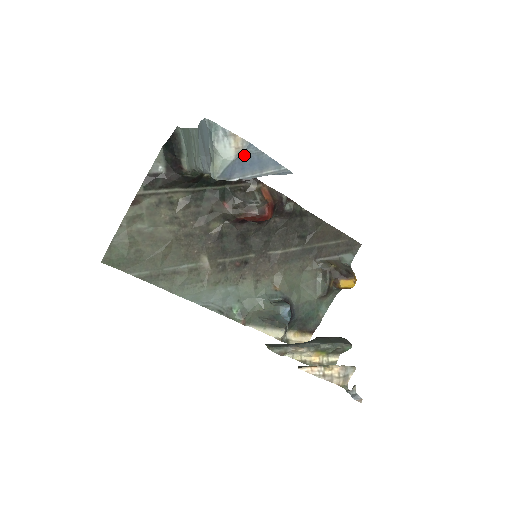
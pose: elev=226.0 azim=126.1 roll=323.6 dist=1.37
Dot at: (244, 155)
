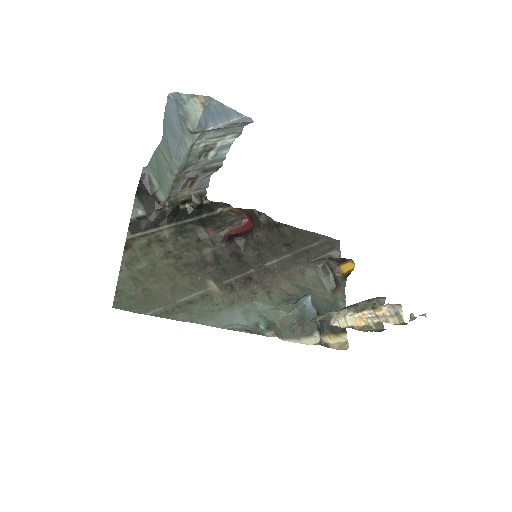
Dot at: (210, 107)
